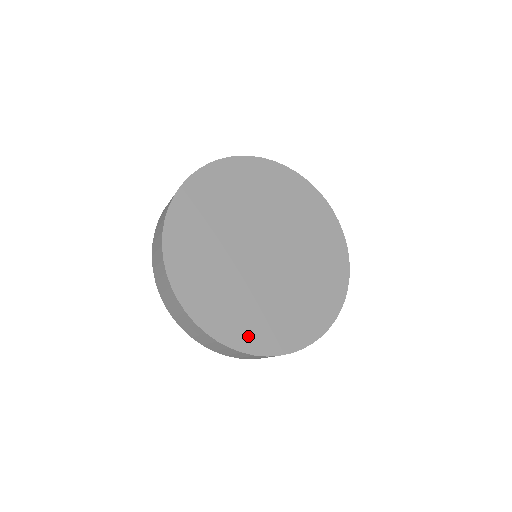
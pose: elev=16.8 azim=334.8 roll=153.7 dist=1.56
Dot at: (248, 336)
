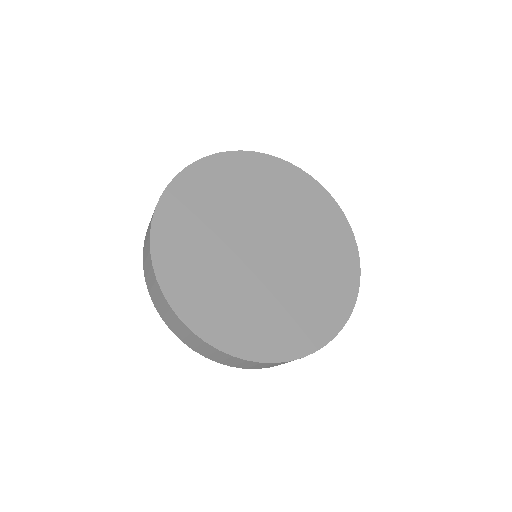
Dot at: (229, 334)
